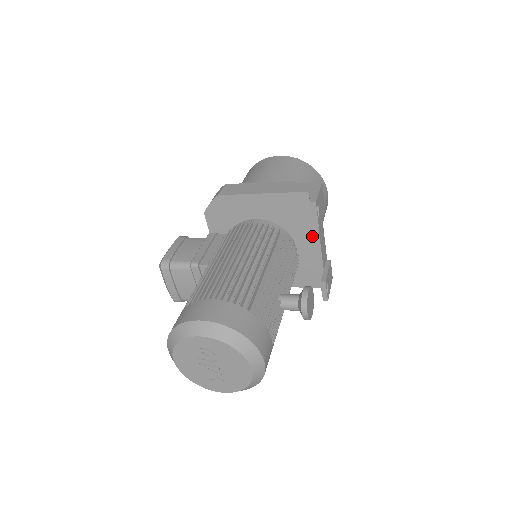
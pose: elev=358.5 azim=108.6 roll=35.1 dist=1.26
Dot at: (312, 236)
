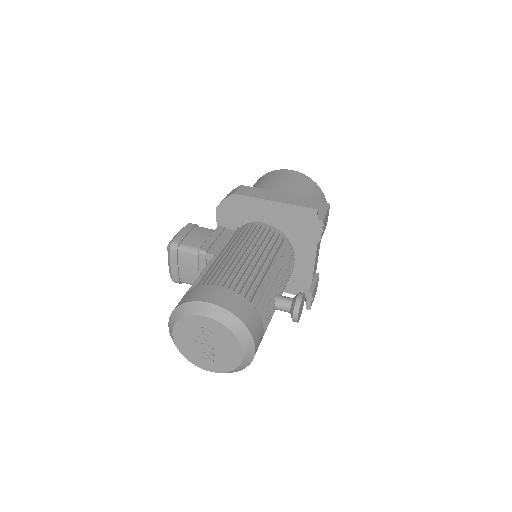
Dot at: (310, 249)
